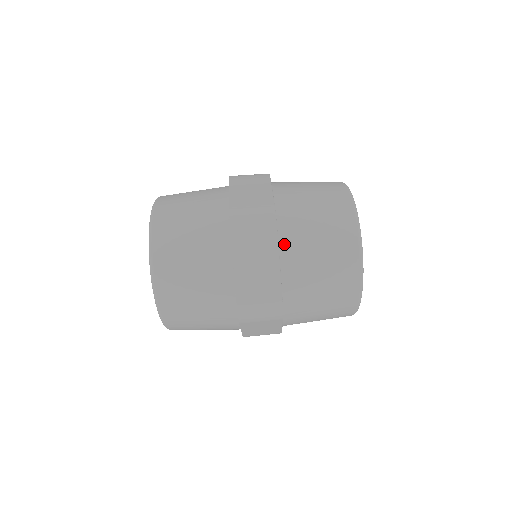
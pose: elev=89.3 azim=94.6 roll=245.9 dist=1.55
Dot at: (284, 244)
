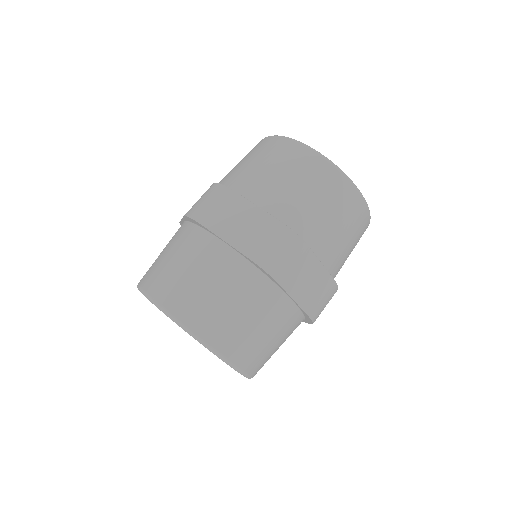
Dot at: (245, 193)
